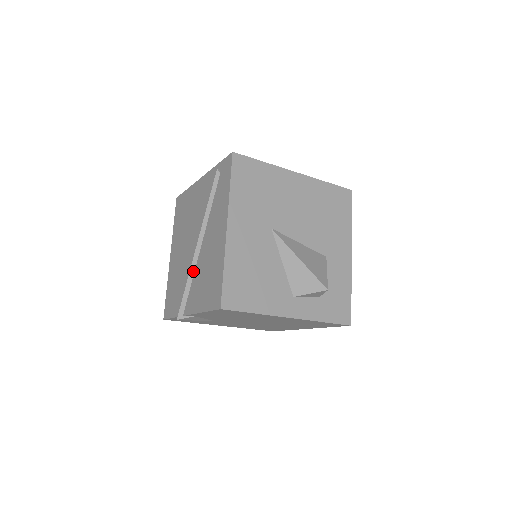
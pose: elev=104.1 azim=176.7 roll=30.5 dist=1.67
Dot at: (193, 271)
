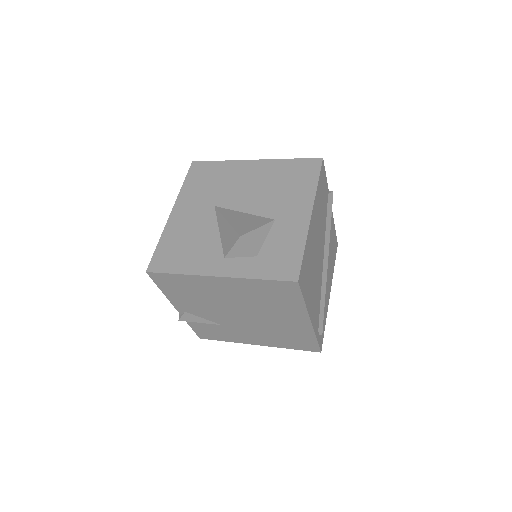
Dot at: occluded
